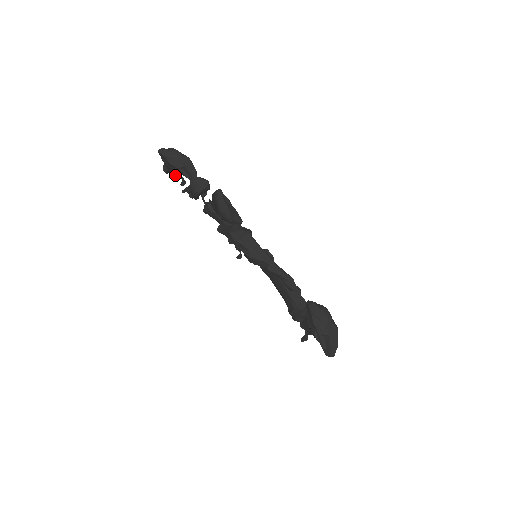
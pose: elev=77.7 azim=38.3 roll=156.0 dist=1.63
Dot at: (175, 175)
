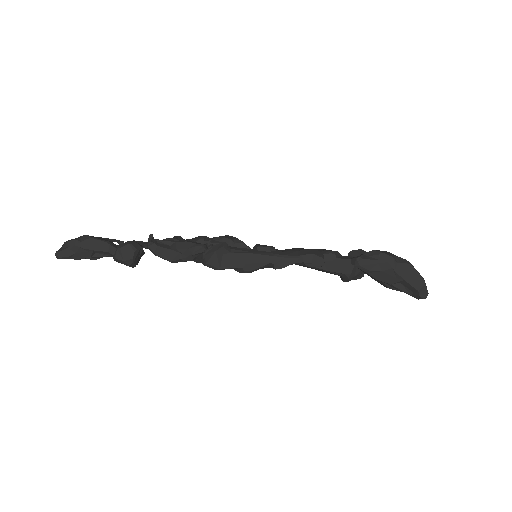
Dot at: occluded
